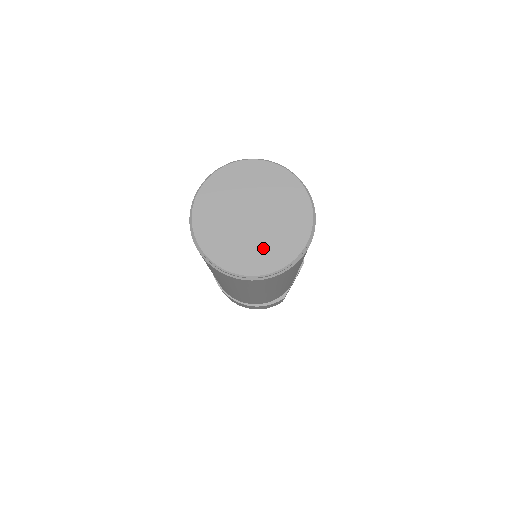
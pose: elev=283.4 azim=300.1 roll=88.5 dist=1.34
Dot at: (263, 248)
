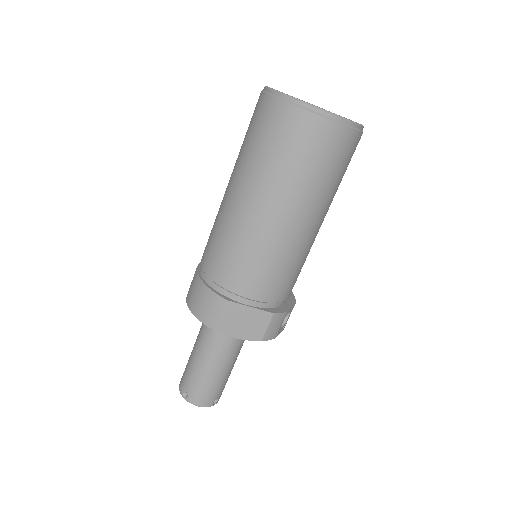
Dot at: occluded
